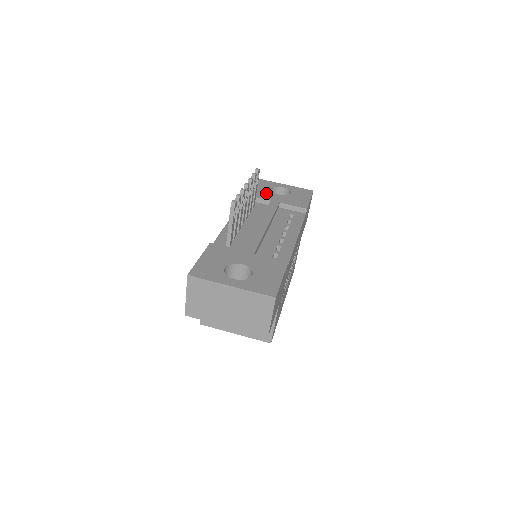
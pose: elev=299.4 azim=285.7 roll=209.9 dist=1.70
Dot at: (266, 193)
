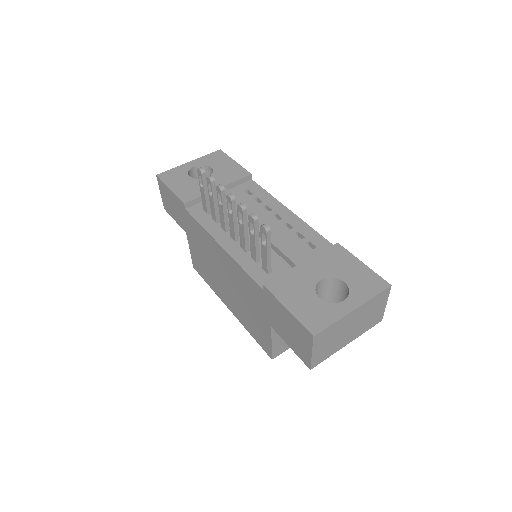
Dot at: (196, 185)
